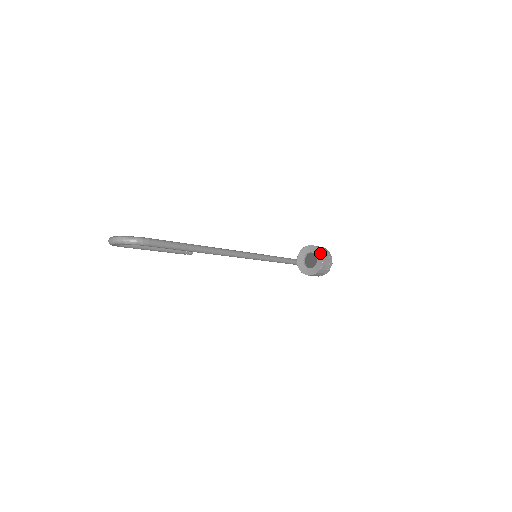
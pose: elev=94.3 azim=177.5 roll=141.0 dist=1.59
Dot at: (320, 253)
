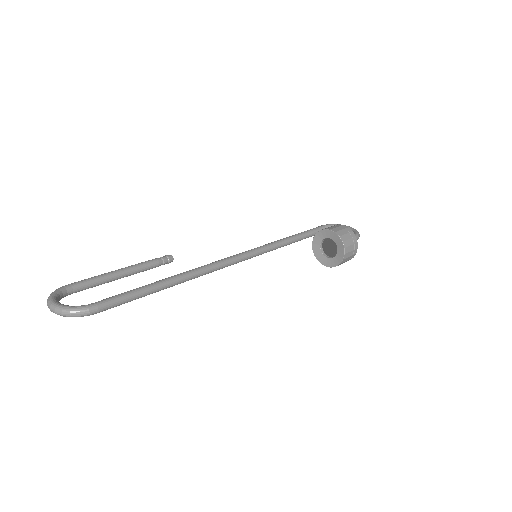
Dot at: (342, 244)
